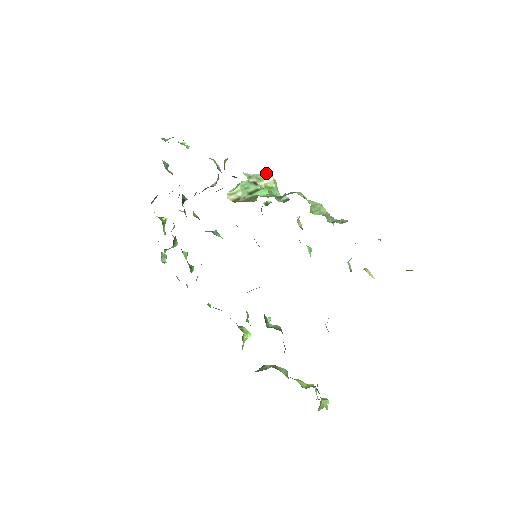
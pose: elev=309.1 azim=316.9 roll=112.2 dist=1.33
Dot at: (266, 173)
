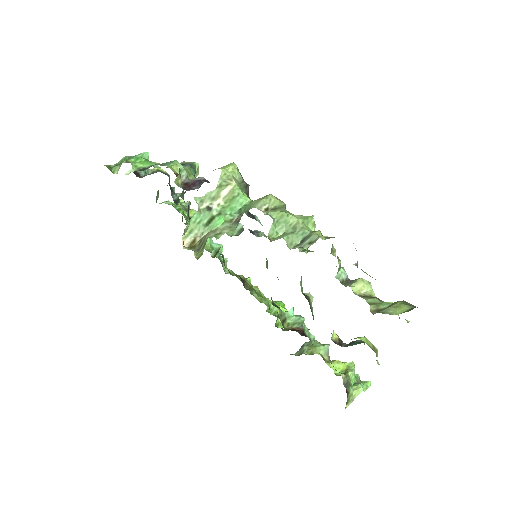
Dot at: (221, 182)
